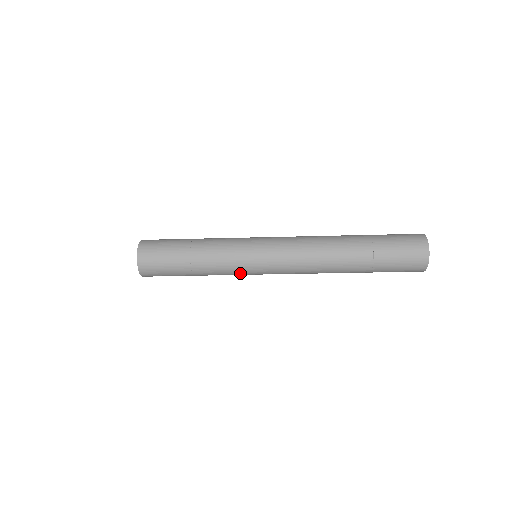
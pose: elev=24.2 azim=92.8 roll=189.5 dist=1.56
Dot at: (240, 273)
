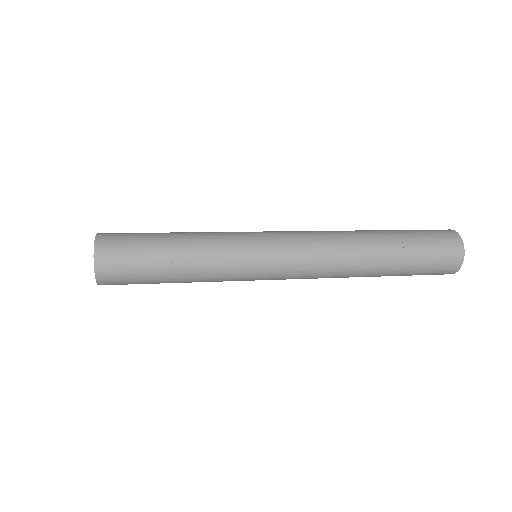
Dot at: occluded
